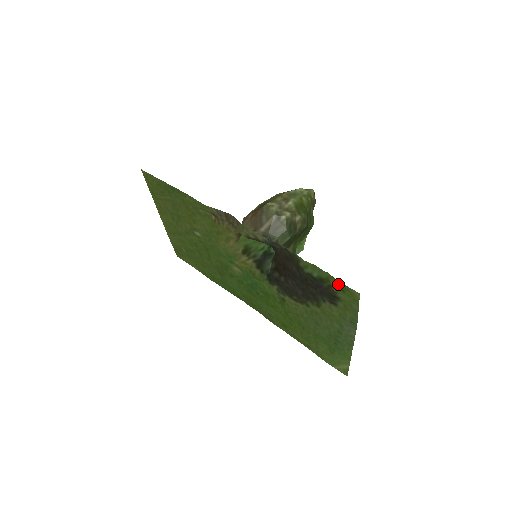
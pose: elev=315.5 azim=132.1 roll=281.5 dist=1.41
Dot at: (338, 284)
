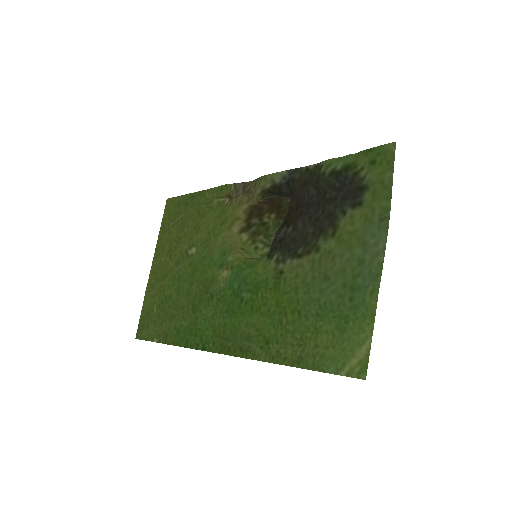
Dot at: (368, 156)
